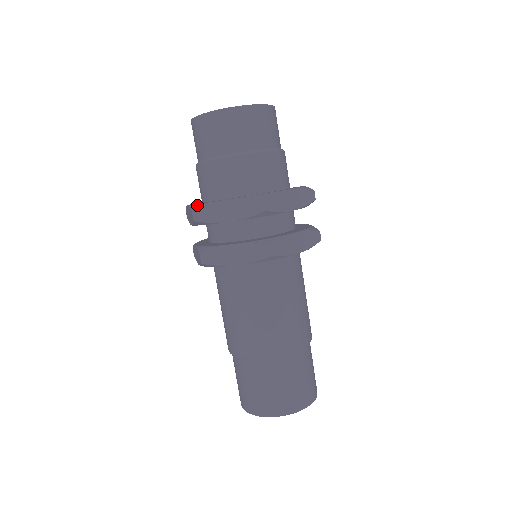
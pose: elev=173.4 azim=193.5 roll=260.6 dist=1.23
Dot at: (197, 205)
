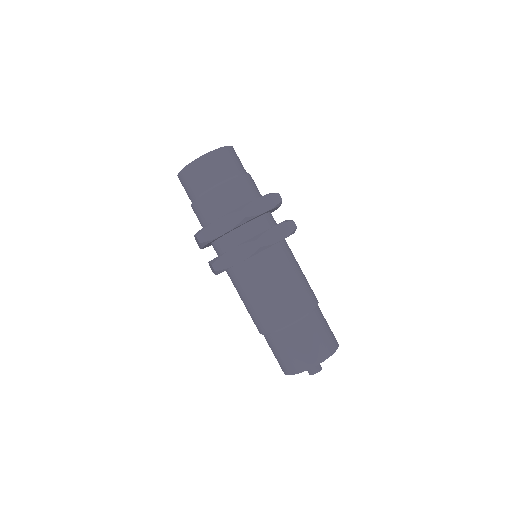
Dot at: (199, 231)
